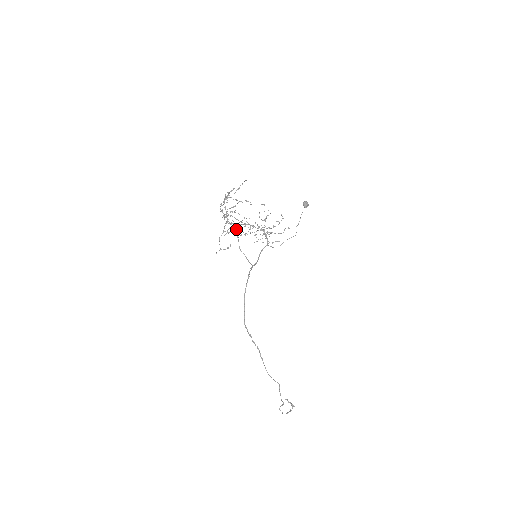
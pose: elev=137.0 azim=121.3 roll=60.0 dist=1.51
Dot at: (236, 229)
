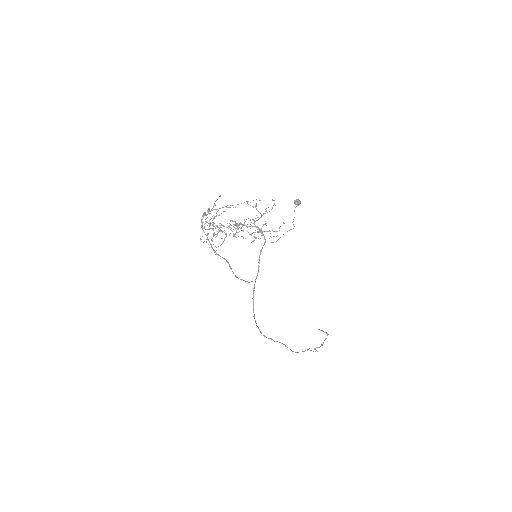
Dot at: (226, 260)
